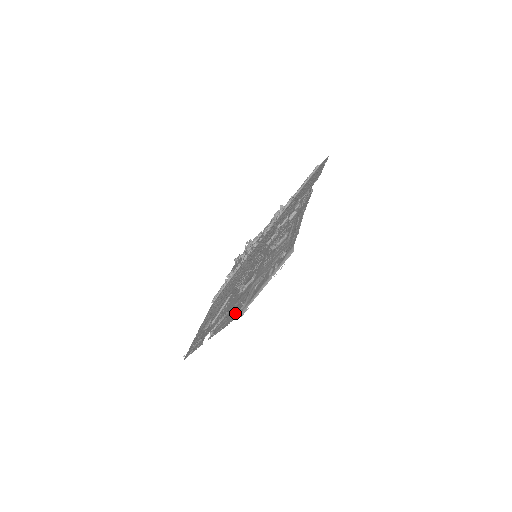
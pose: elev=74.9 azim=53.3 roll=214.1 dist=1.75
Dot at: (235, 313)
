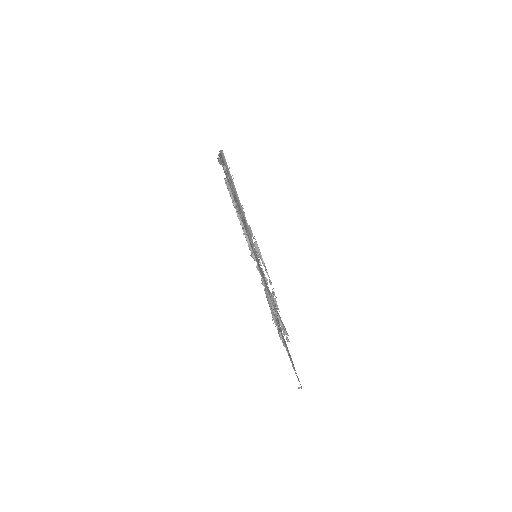
Dot at: occluded
